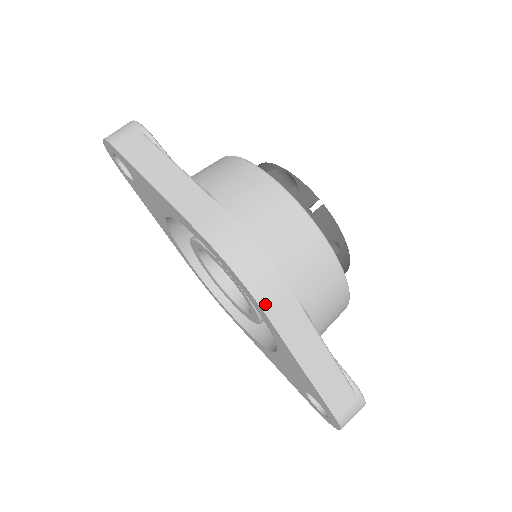
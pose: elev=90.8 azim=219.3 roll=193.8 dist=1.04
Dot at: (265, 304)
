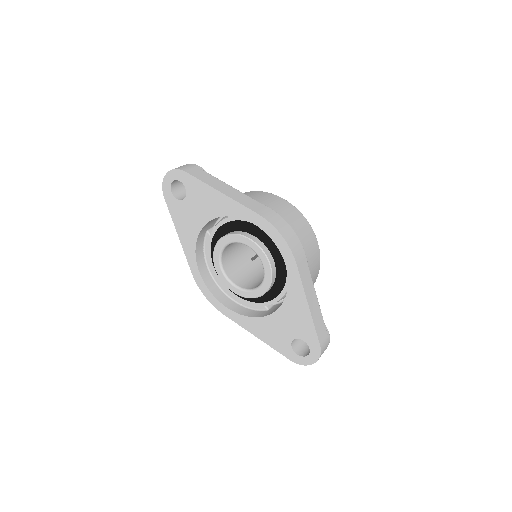
Dot at: (295, 256)
